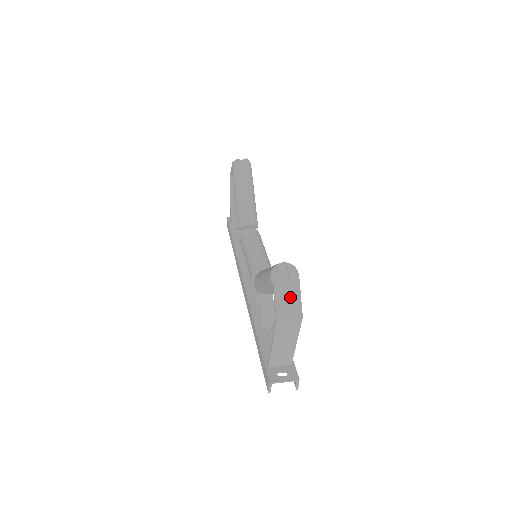
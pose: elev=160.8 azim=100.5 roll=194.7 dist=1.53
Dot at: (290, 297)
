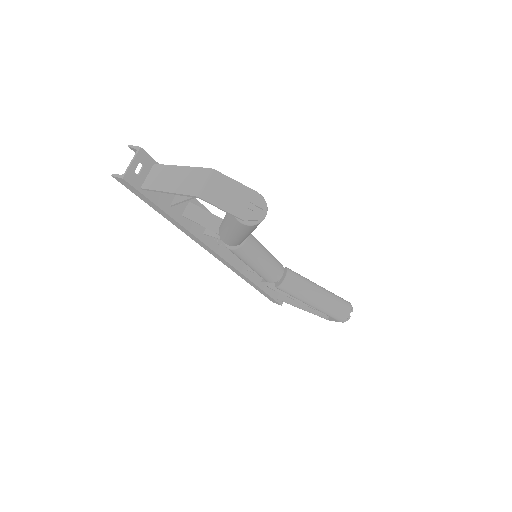
Dot at: occluded
